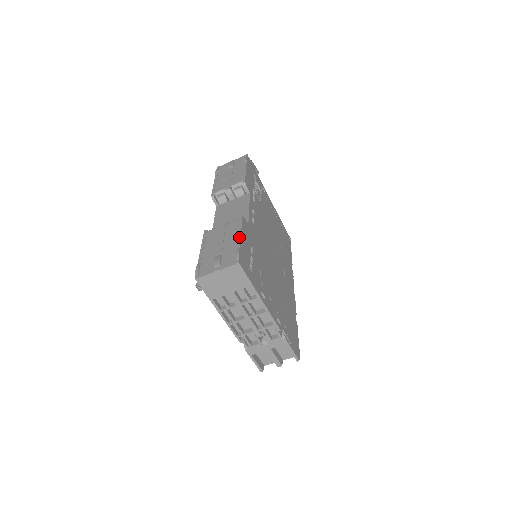
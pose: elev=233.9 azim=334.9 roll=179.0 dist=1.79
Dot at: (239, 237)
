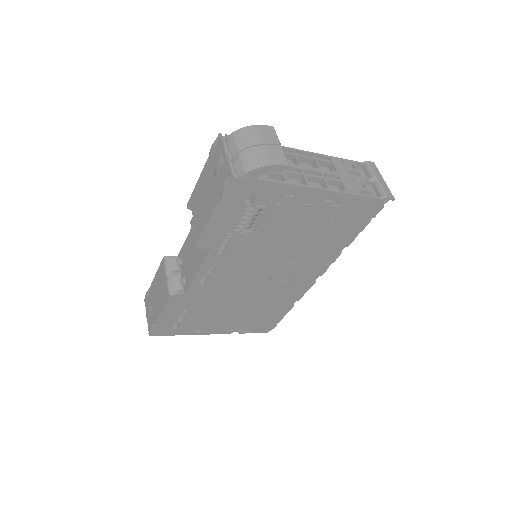
Dot at: (158, 315)
